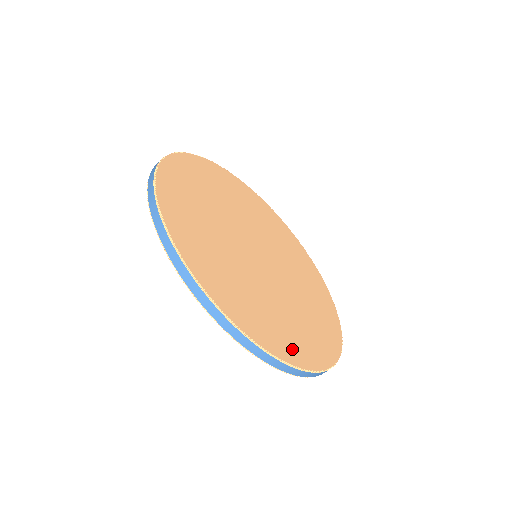
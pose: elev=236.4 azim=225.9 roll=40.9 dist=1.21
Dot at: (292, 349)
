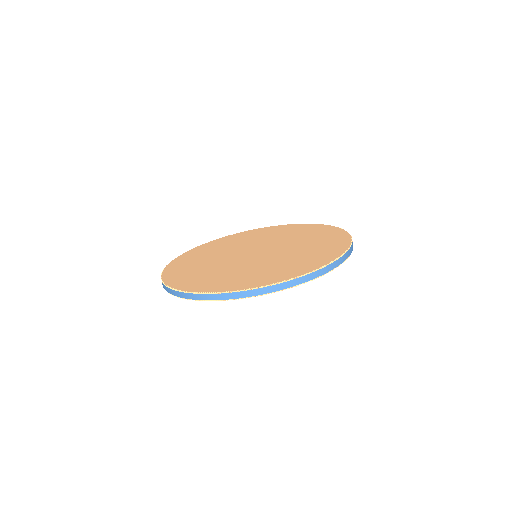
Dot at: (313, 264)
